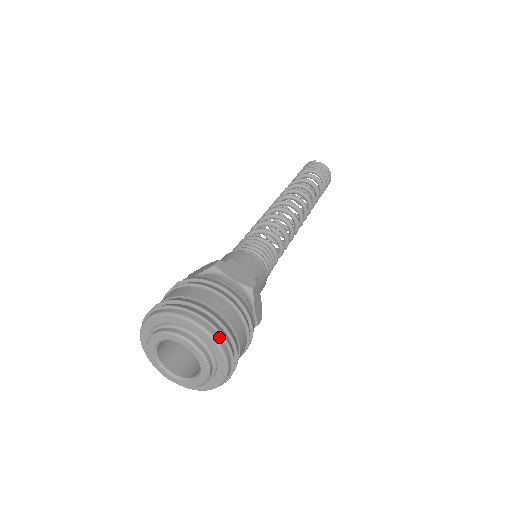
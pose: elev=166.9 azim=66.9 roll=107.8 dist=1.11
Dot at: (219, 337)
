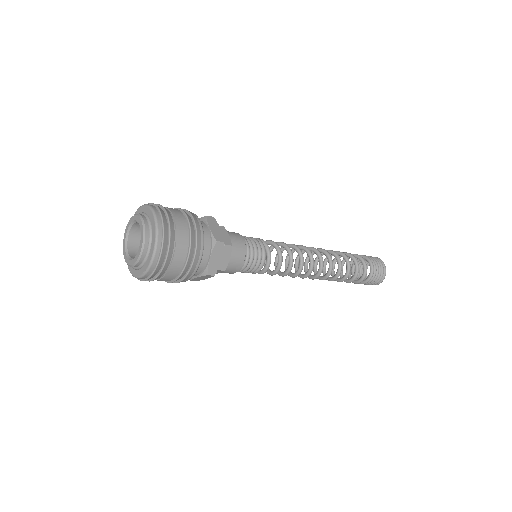
Dot at: (161, 232)
